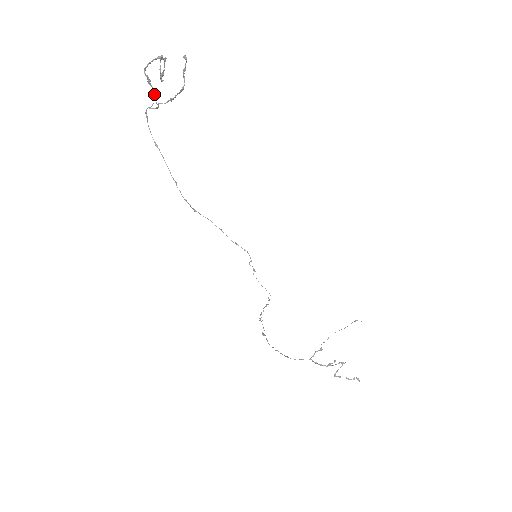
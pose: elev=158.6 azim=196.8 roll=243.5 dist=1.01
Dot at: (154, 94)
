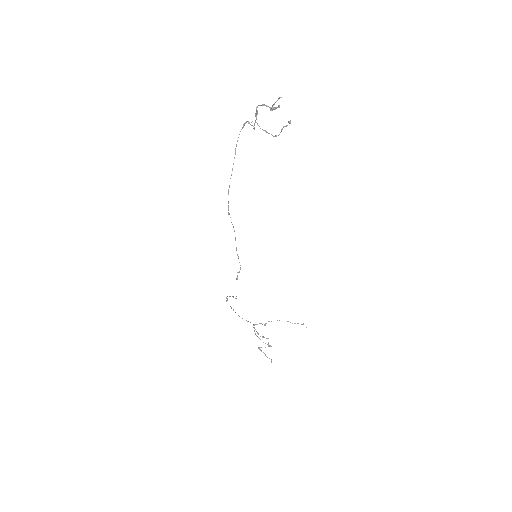
Dot at: (255, 122)
